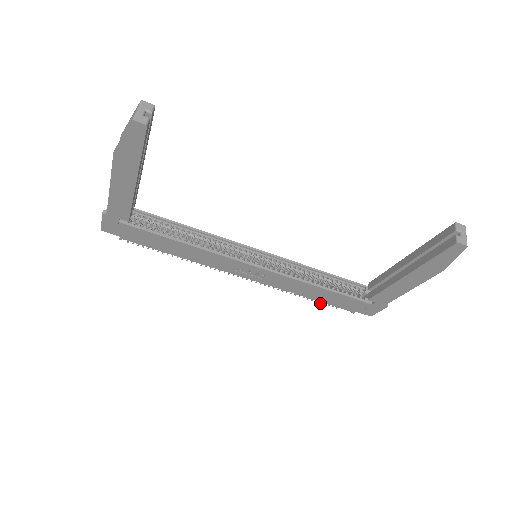
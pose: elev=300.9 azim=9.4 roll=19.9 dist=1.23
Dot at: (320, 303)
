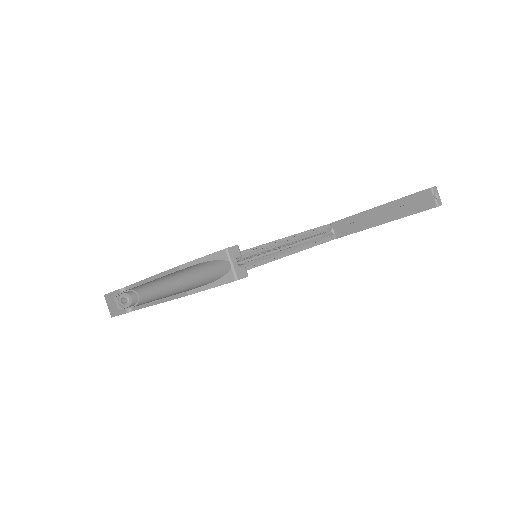
Dot at: occluded
